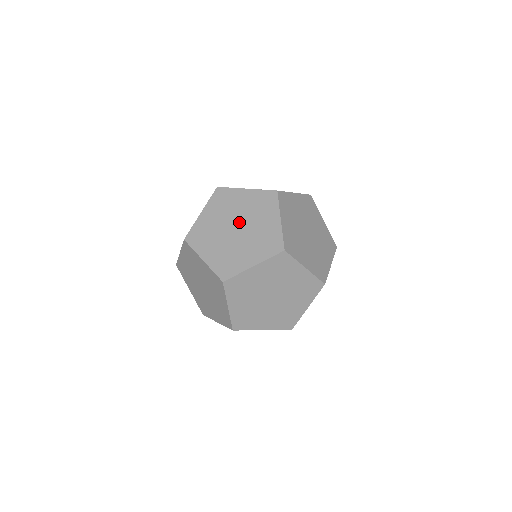
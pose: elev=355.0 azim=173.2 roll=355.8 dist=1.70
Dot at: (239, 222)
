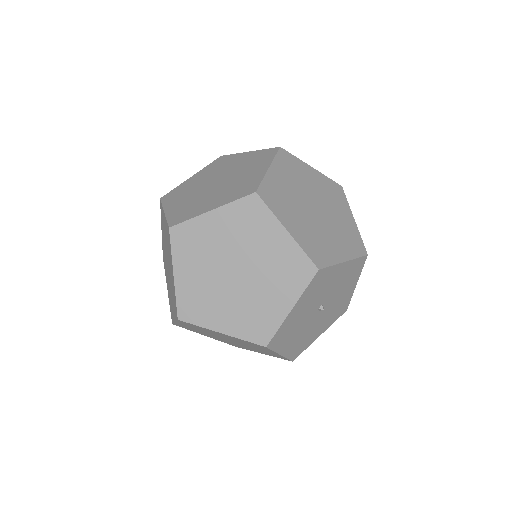
Dot at: (213, 180)
